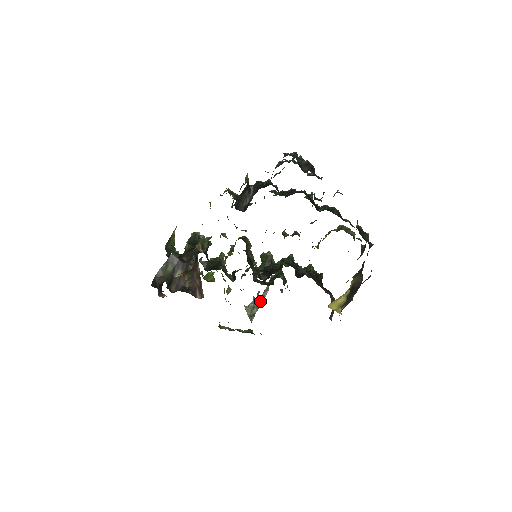
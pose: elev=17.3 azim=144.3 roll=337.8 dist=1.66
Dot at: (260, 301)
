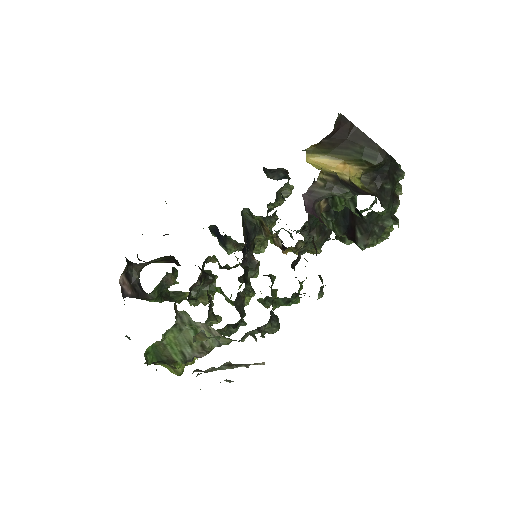
Dot at: (225, 365)
